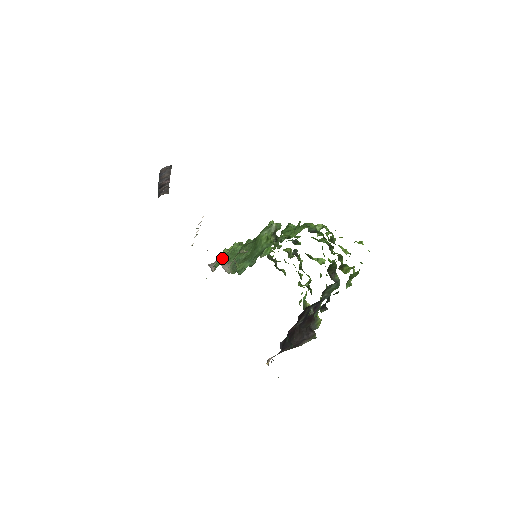
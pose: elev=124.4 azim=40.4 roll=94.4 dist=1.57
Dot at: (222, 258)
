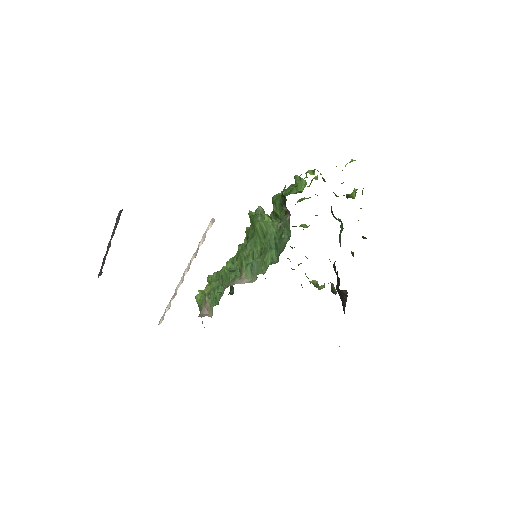
Dot at: (211, 297)
